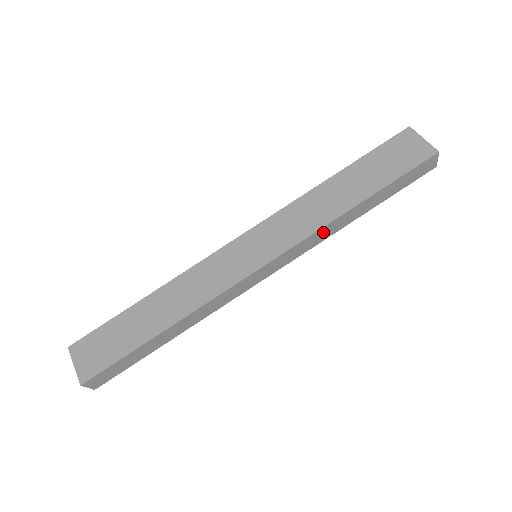
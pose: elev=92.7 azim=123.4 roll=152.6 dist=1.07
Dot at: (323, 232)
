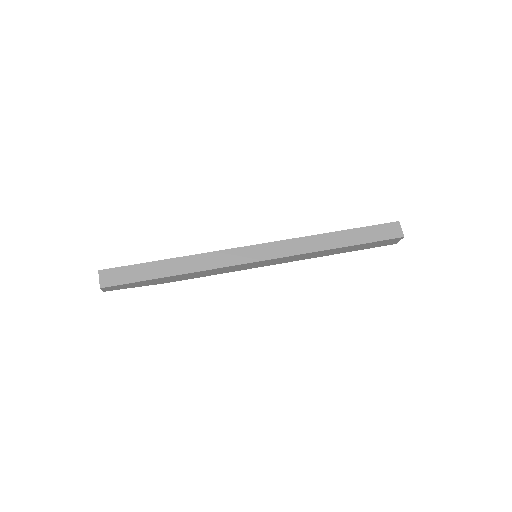
Dot at: (306, 243)
